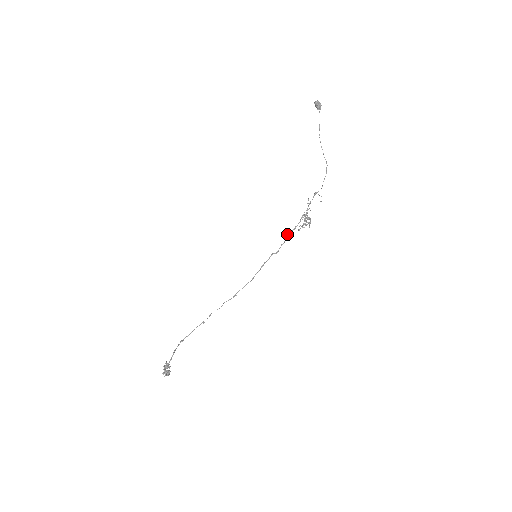
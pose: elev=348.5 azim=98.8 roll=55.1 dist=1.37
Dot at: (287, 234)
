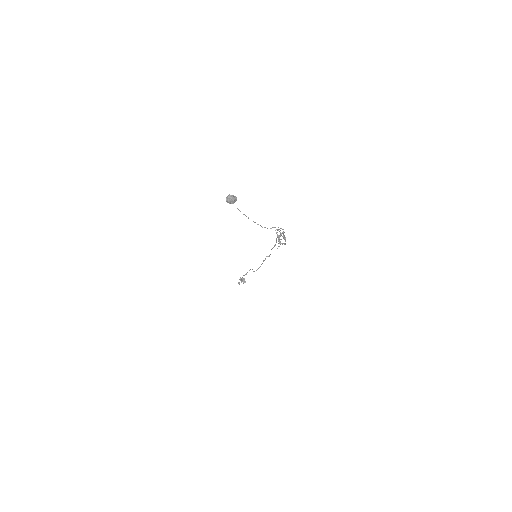
Dot at: occluded
